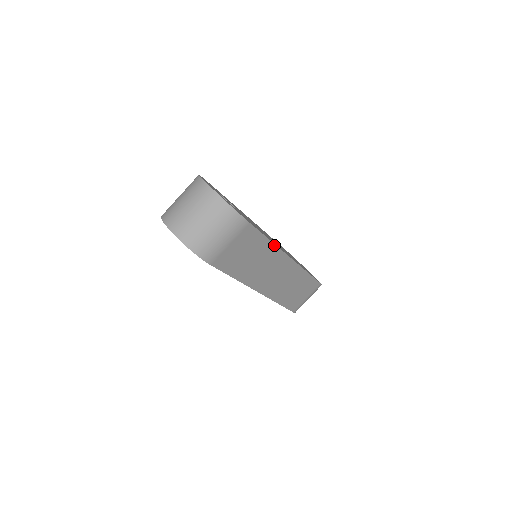
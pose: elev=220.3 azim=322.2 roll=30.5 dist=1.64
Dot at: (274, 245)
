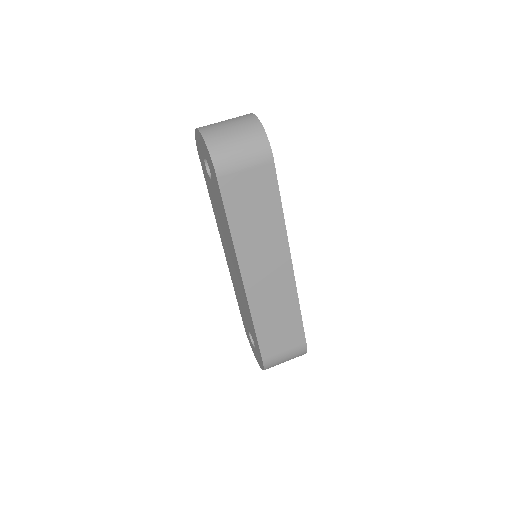
Dot at: (283, 221)
